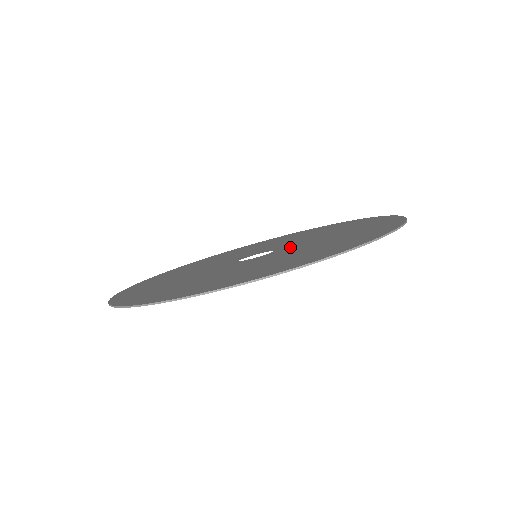
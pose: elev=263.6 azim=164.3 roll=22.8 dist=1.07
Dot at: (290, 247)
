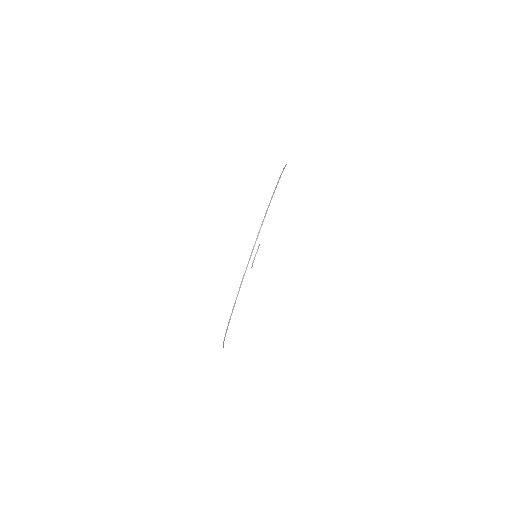
Dot at: occluded
